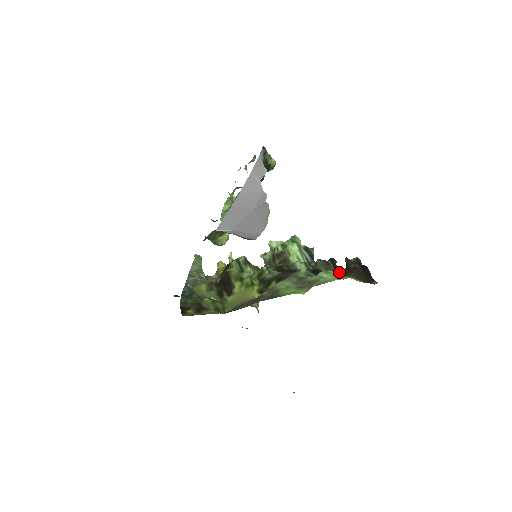
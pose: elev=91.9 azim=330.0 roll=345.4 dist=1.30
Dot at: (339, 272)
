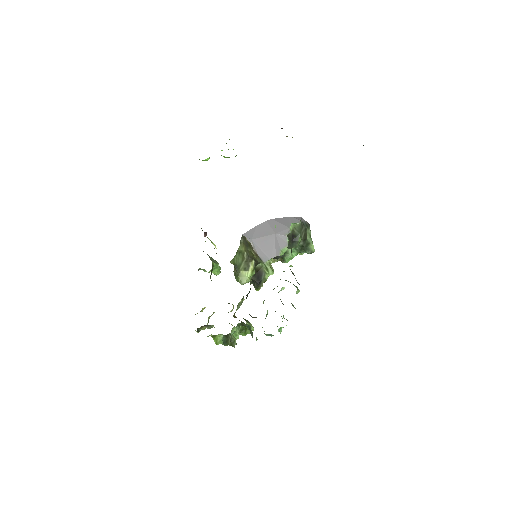
Dot at: occluded
